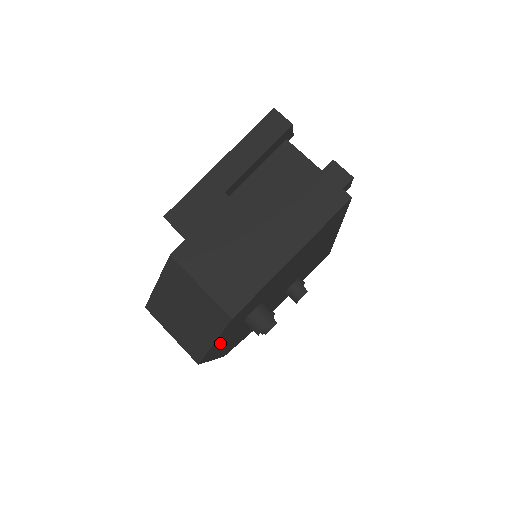
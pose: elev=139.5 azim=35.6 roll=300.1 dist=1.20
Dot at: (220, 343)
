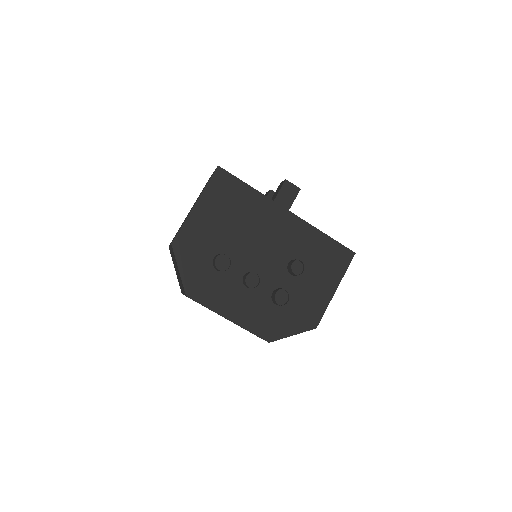
Dot at: (200, 283)
